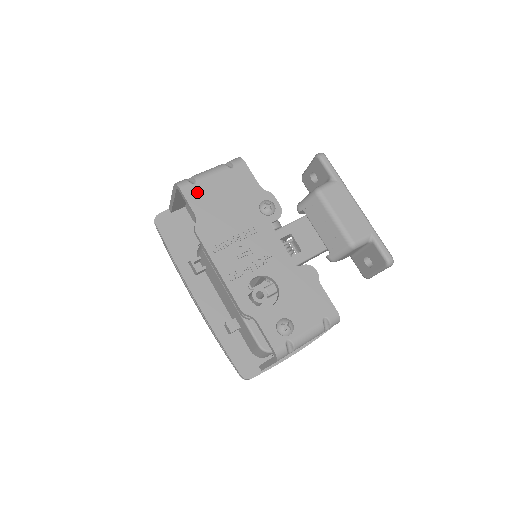
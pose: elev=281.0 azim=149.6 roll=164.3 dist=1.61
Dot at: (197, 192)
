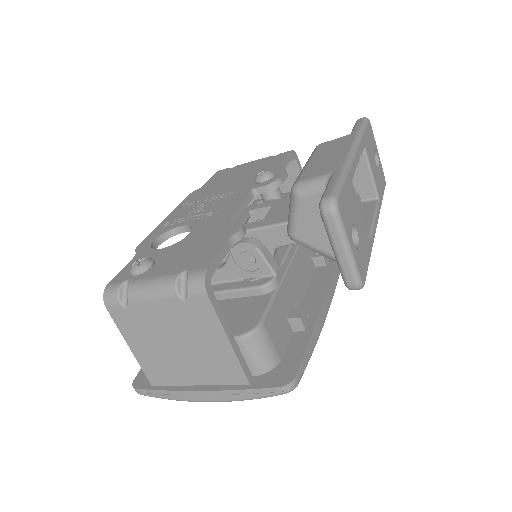
Dot at: (226, 172)
